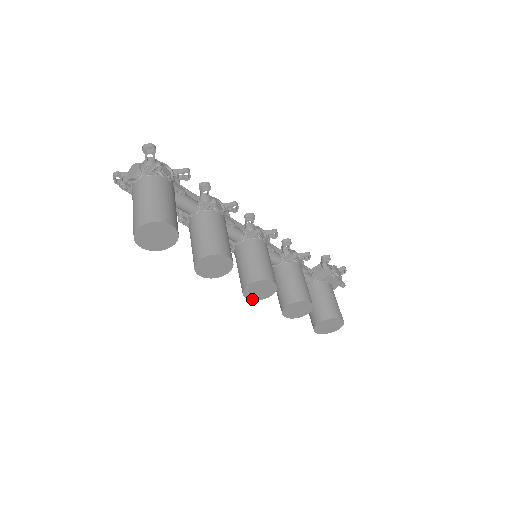
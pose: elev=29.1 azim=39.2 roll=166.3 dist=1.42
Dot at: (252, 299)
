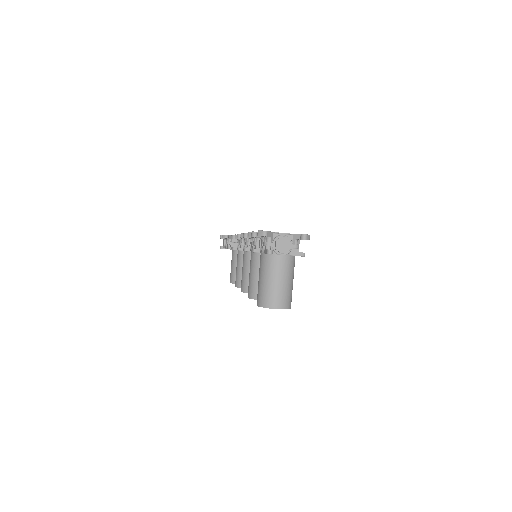
Dot at: occluded
